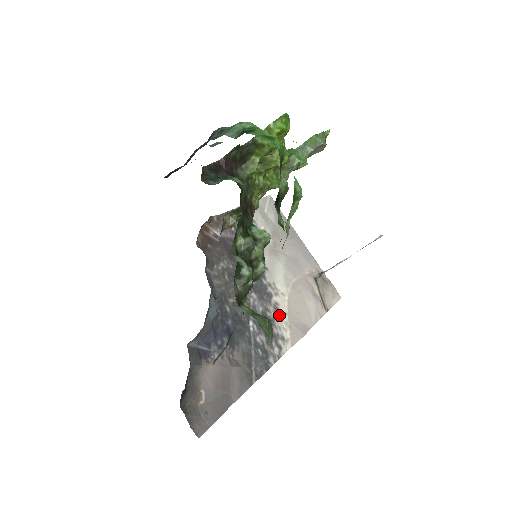
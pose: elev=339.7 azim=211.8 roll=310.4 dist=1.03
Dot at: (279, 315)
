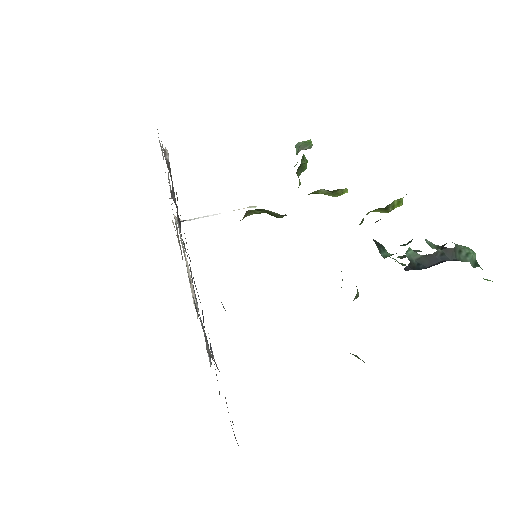
Dot at: occluded
